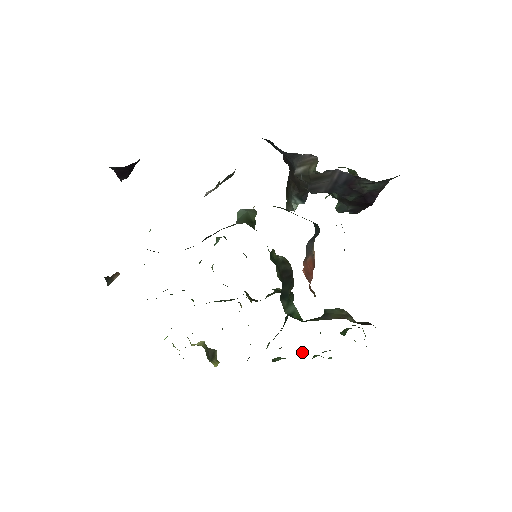
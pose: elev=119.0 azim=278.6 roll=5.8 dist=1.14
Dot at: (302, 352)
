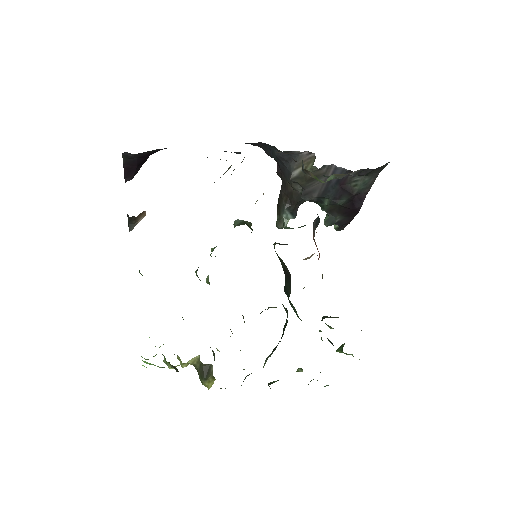
Dot at: (301, 369)
